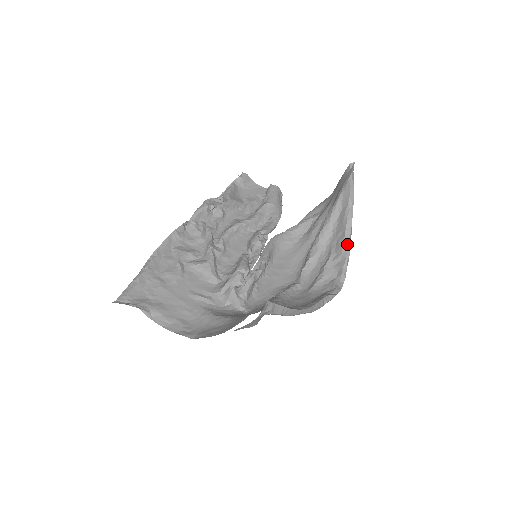
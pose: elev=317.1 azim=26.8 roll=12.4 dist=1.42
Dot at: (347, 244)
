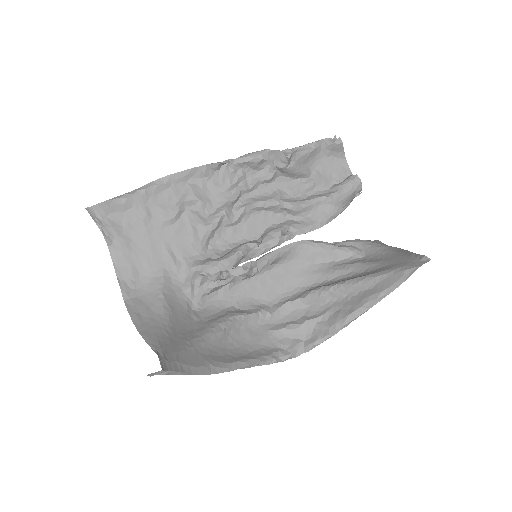
Dot at: (342, 324)
